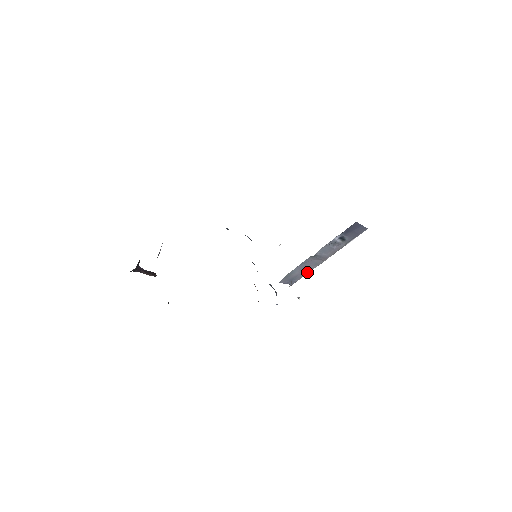
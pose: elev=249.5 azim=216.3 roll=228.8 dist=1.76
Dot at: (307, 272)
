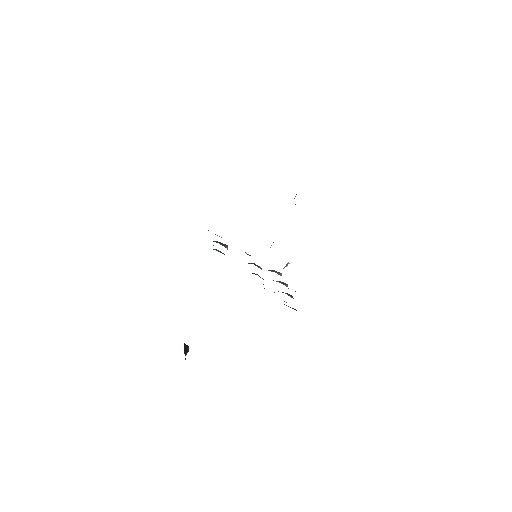
Dot at: occluded
